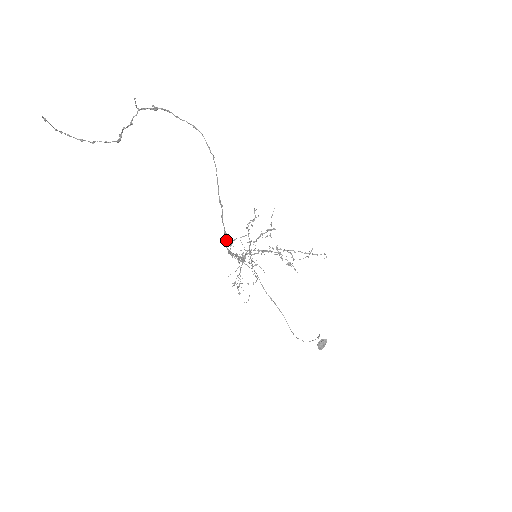
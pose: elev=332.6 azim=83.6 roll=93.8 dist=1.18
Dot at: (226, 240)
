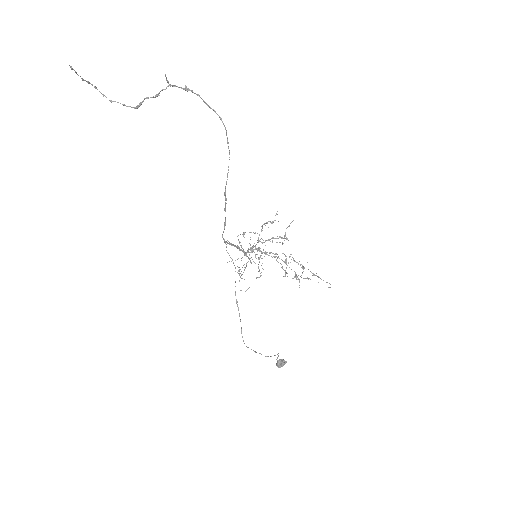
Dot at: occluded
